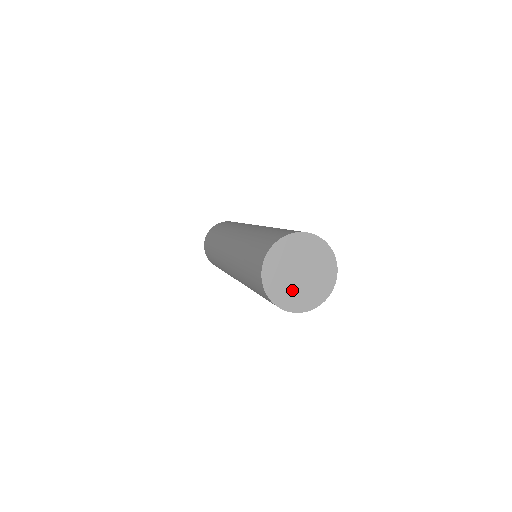
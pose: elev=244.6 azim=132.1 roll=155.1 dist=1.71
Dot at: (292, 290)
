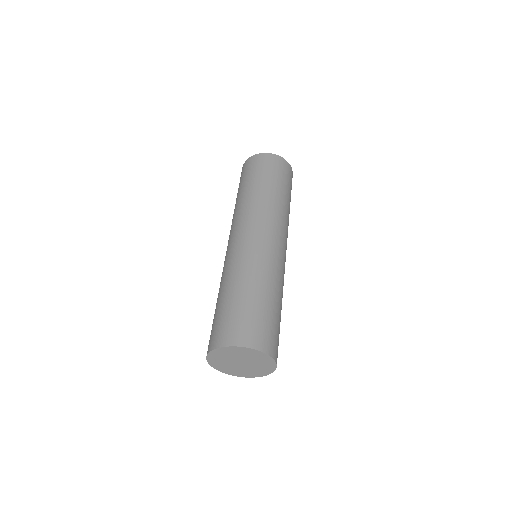
Dot at: (248, 370)
